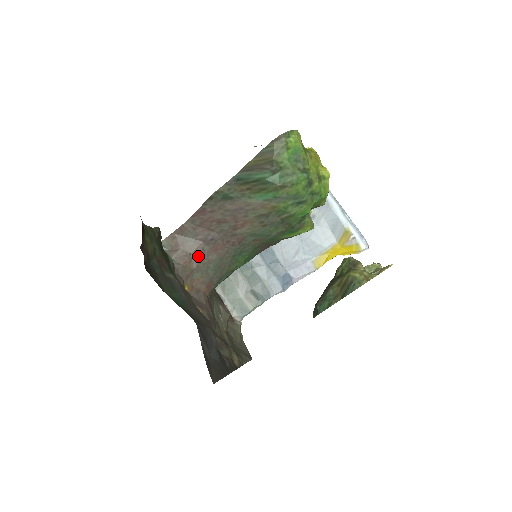
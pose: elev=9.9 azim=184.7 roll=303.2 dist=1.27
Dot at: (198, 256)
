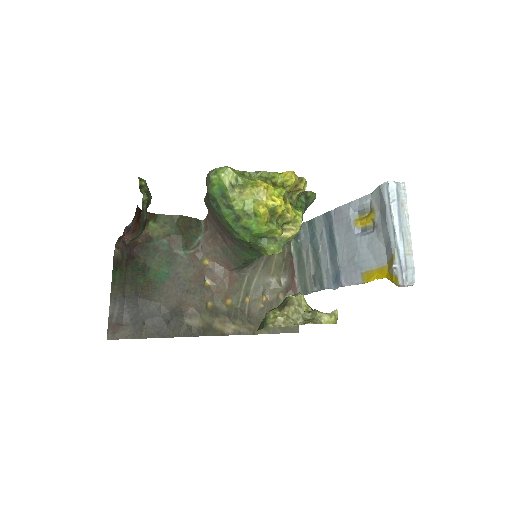
Dot at: (216, 241)
